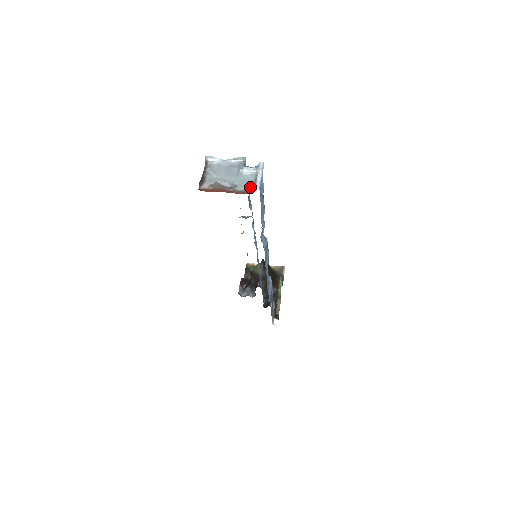
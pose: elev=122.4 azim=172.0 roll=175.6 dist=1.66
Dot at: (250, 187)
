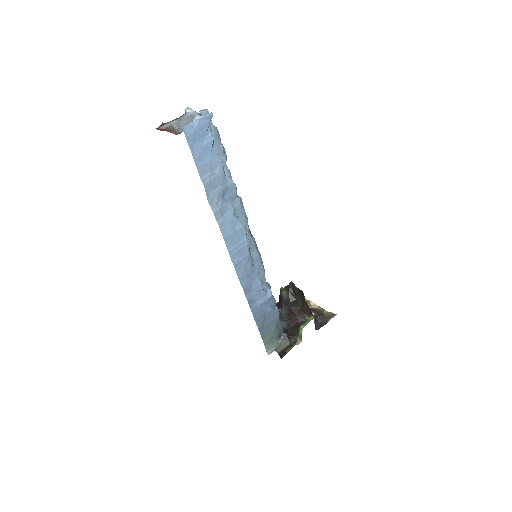
Dot at: occluded
